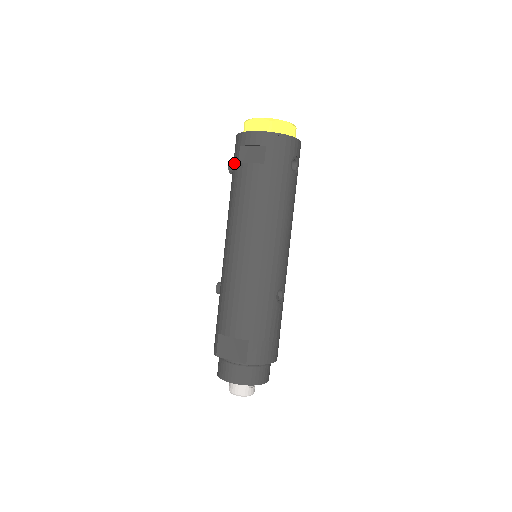
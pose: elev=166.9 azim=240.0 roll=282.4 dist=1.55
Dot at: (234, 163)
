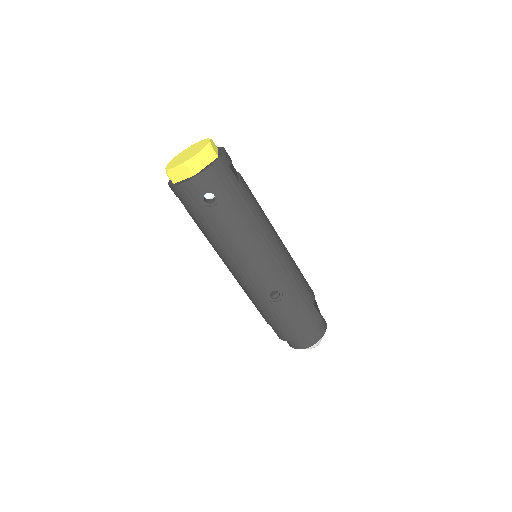
Dot at: occluded
